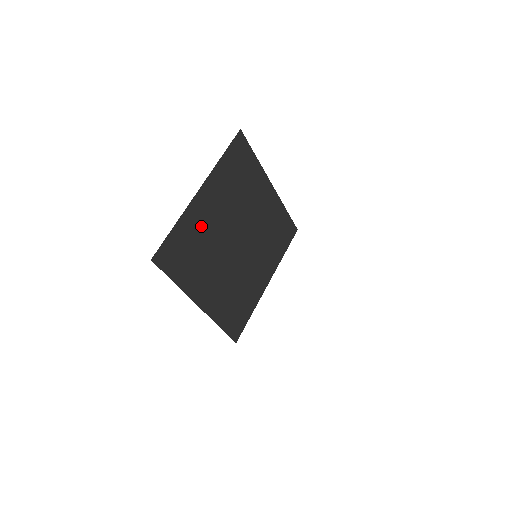
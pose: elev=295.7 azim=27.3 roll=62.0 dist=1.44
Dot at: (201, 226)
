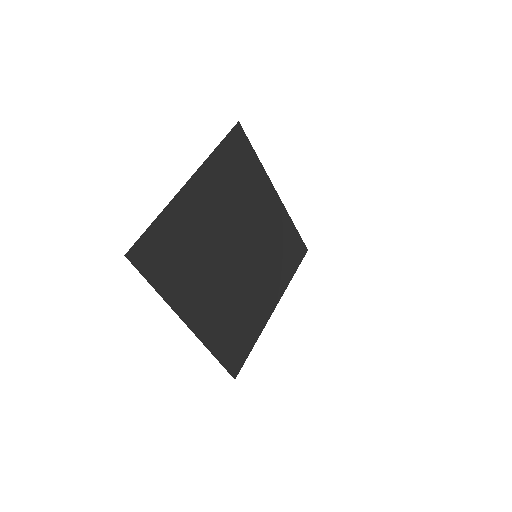
Dot at: (190, 225)
